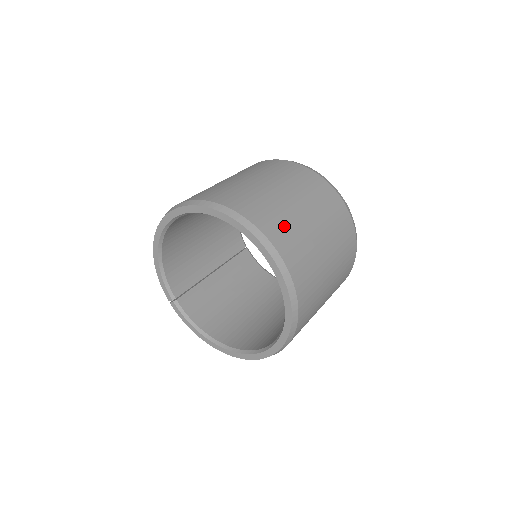
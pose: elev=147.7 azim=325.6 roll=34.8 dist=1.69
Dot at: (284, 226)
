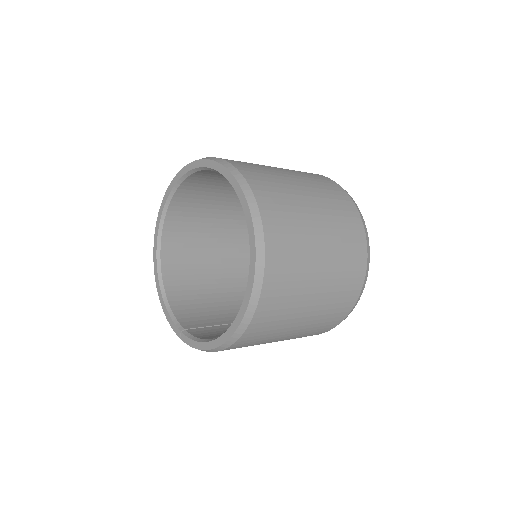
Dot at: occluded
